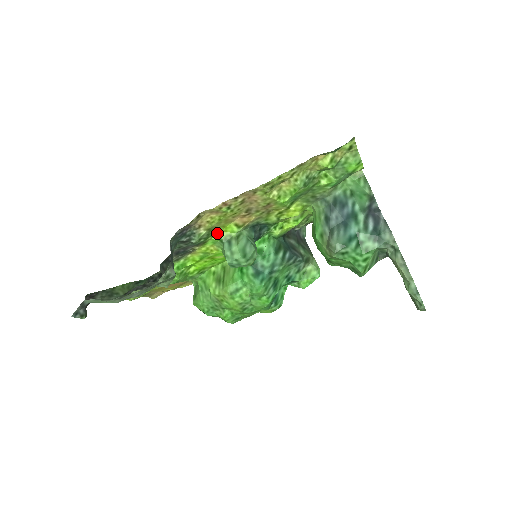
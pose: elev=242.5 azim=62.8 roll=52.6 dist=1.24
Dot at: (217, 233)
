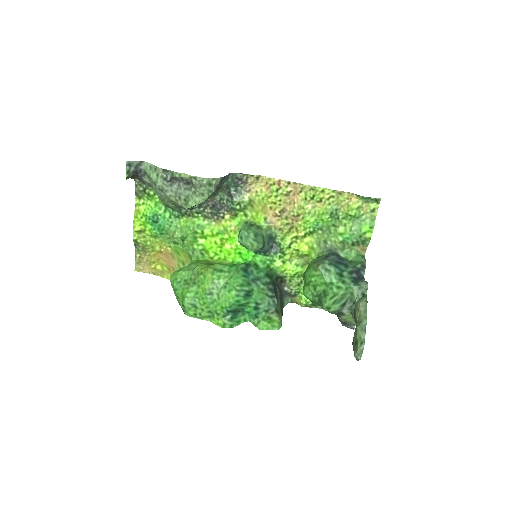
Dot at: (248, 217)
